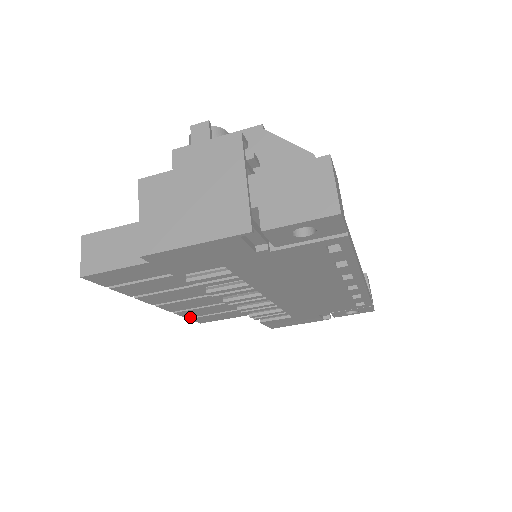
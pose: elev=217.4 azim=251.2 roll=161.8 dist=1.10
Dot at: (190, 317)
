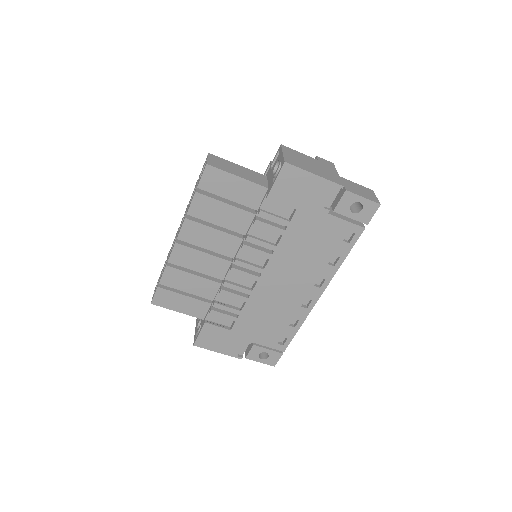
Dot at: (162, 284)
